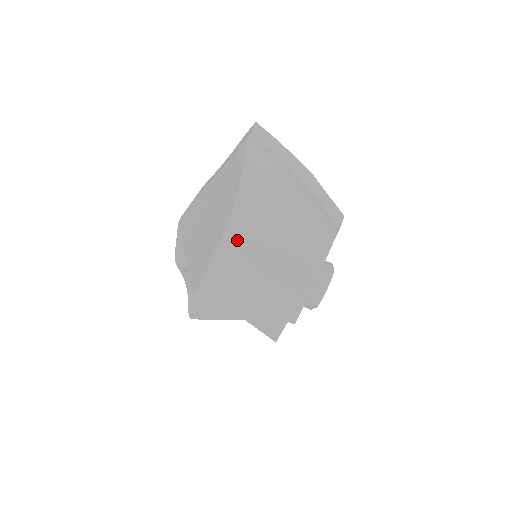
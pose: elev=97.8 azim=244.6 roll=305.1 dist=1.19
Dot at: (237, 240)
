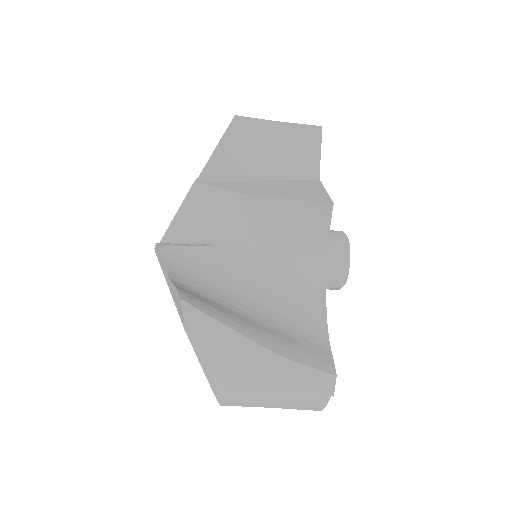
Dot at: (235, 404)
